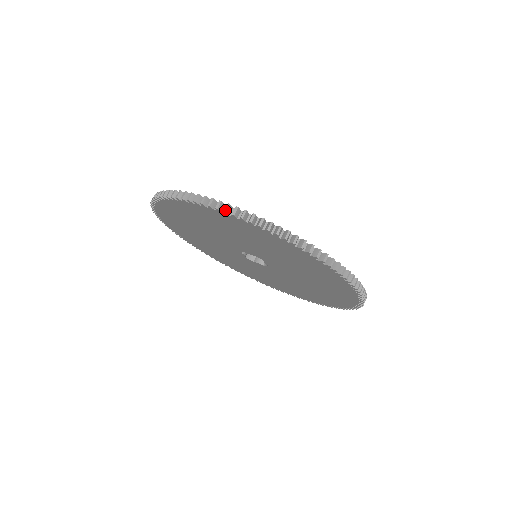
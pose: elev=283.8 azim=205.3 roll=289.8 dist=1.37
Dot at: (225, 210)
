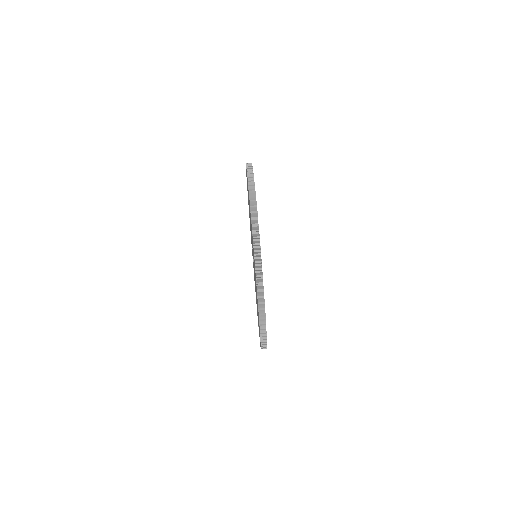
Dot at: (259, 309)
